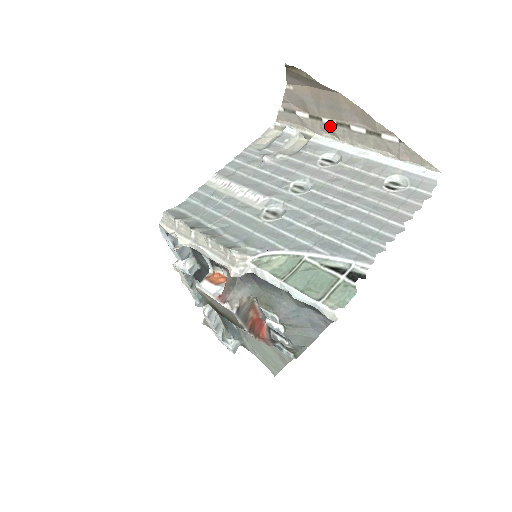
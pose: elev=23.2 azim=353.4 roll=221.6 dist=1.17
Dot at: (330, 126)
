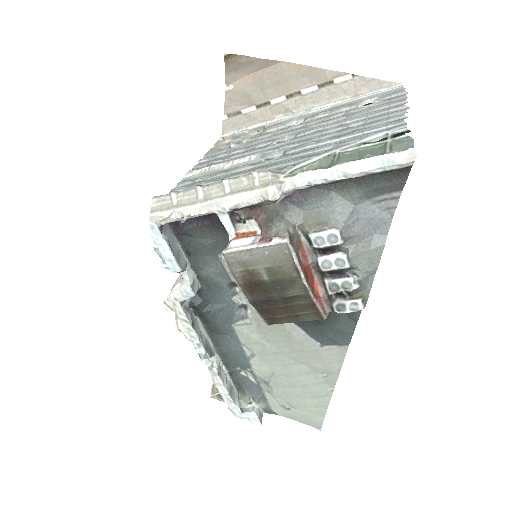
Dot at: (280, 104)
